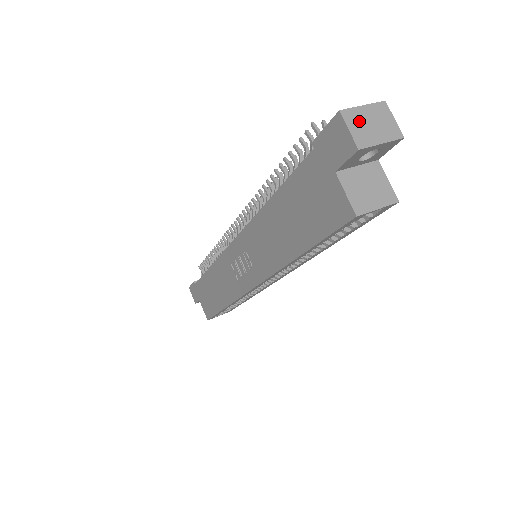
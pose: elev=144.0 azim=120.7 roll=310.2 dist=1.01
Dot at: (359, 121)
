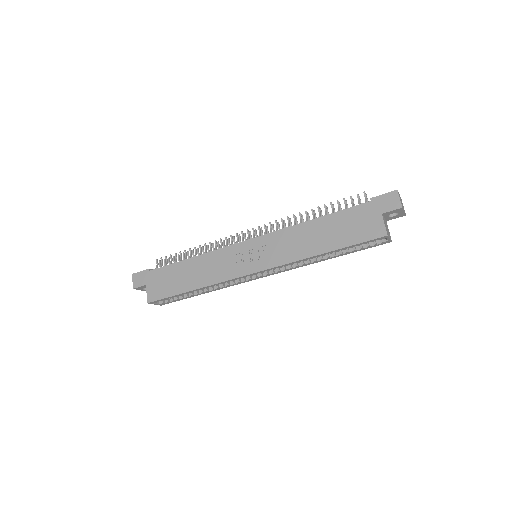
Dot at: (400, 198)
